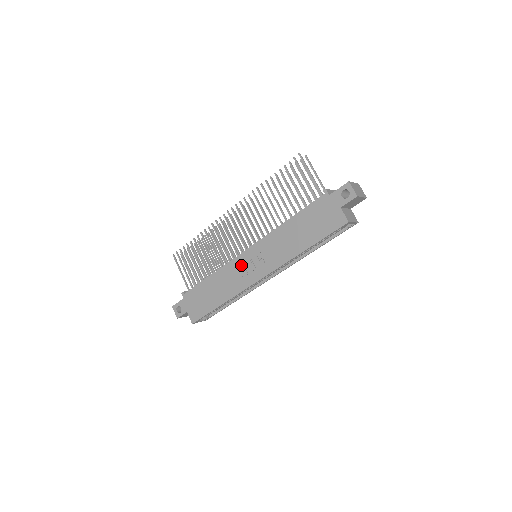
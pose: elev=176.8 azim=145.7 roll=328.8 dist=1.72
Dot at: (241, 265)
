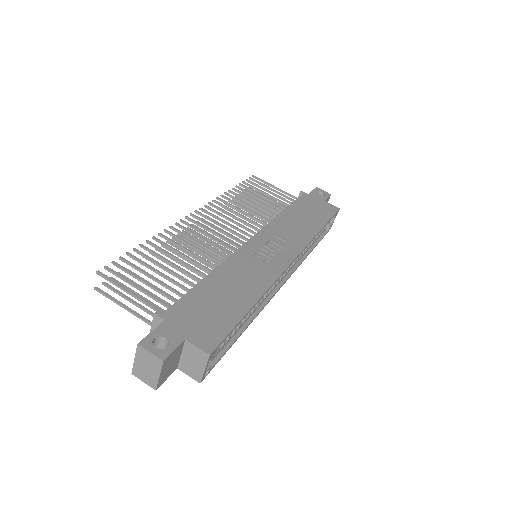
Dot at: (255, 253)
